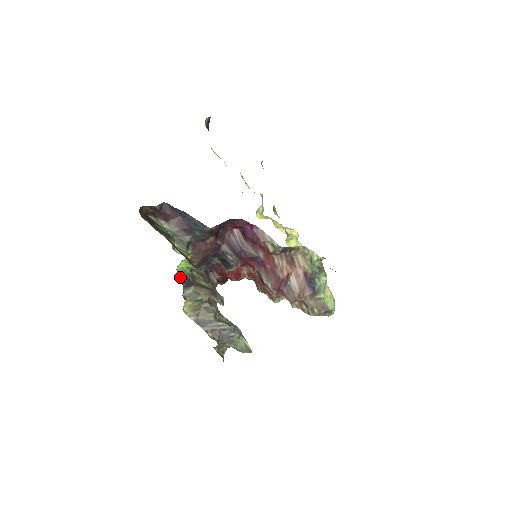
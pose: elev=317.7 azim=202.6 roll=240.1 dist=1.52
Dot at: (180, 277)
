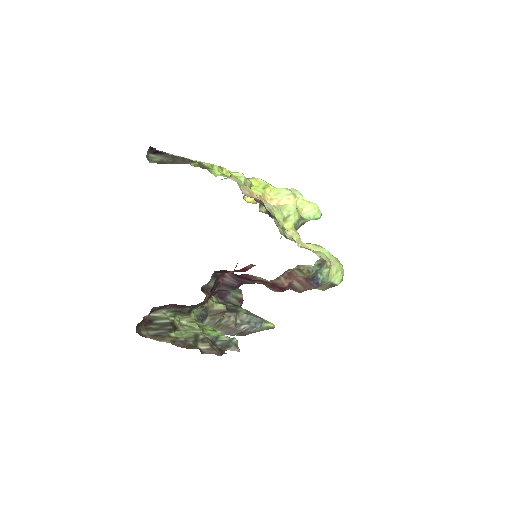
Dot at: occluded
